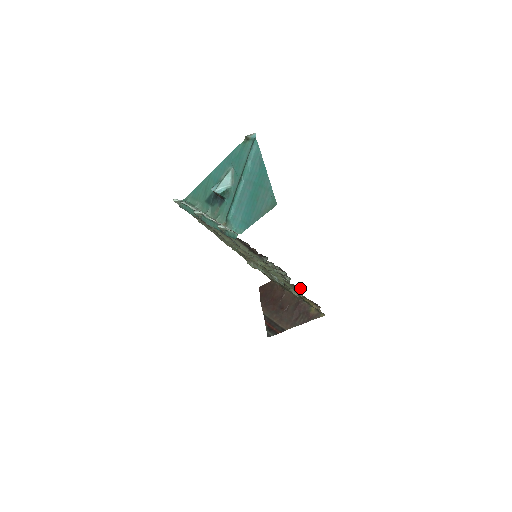
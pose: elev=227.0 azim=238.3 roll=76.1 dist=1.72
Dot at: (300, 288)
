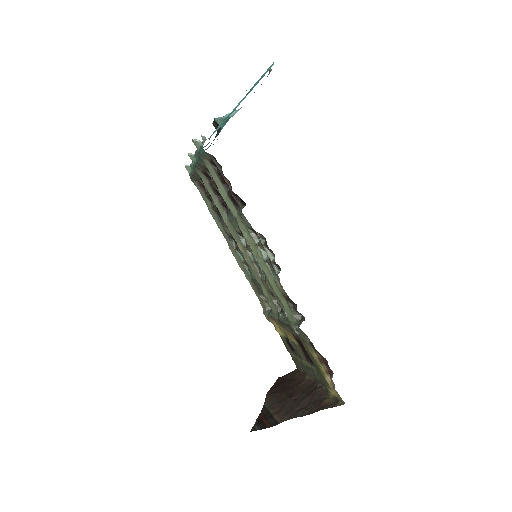
Dot at: (302, 315)
